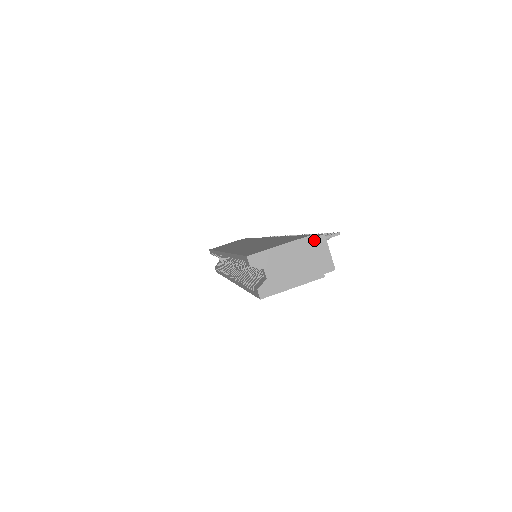
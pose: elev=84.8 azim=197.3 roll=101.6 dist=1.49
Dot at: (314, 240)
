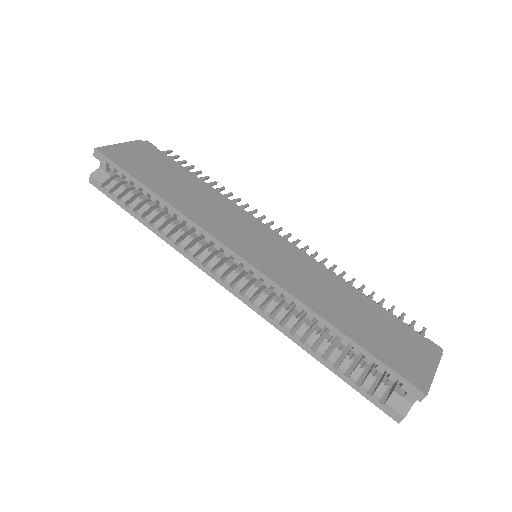
Dot at: occluded
